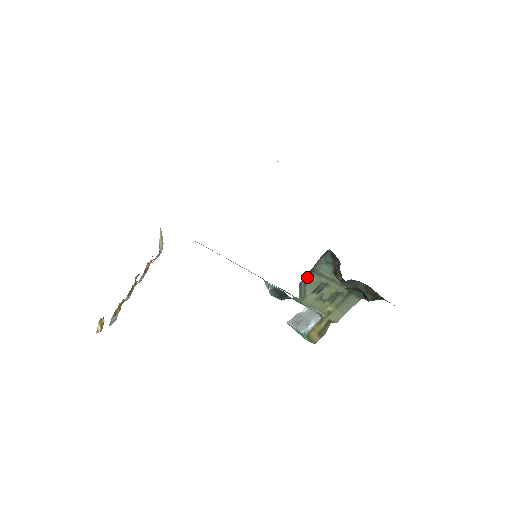
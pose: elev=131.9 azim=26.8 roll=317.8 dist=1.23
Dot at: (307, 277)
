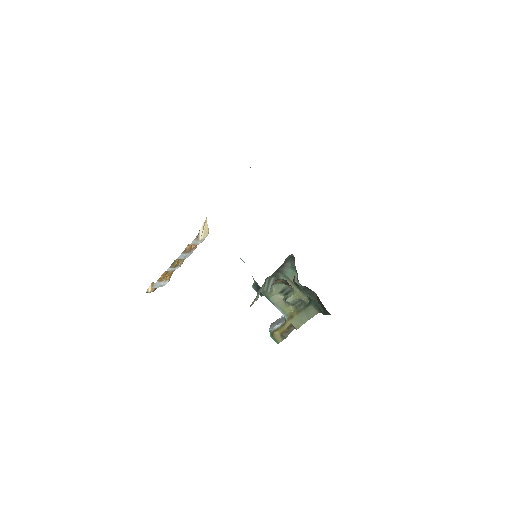
Dot at: (276, 276)
